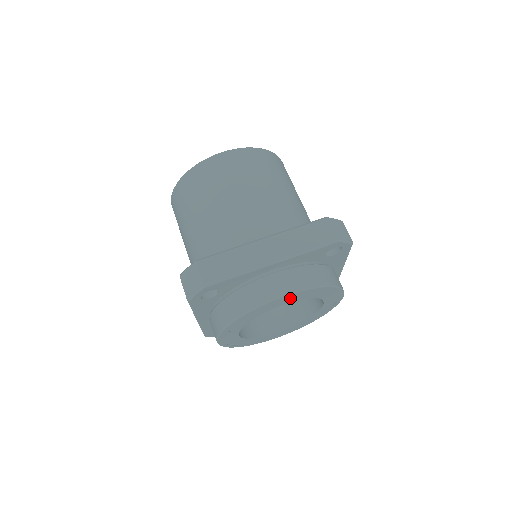
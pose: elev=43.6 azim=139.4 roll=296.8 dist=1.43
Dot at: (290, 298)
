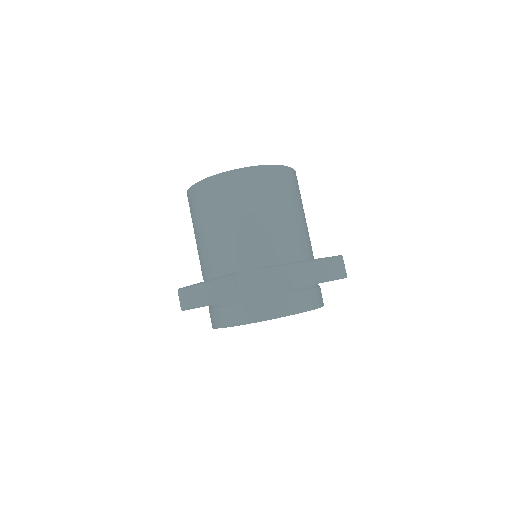
Dot at: occluded
